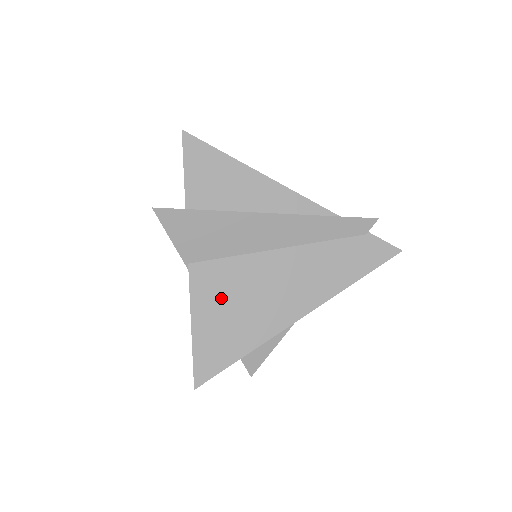
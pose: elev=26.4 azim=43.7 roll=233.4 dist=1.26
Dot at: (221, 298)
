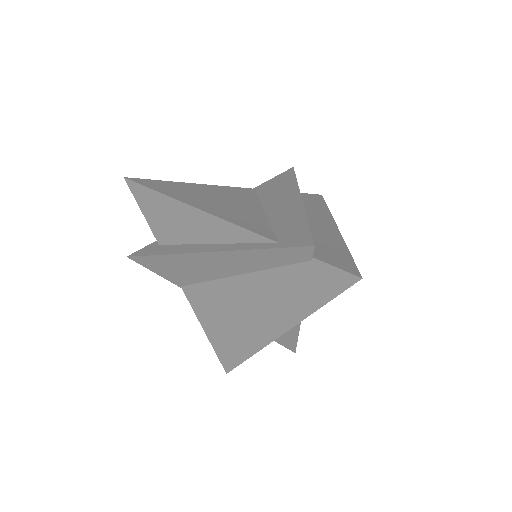
Dot at: (213, 314)
